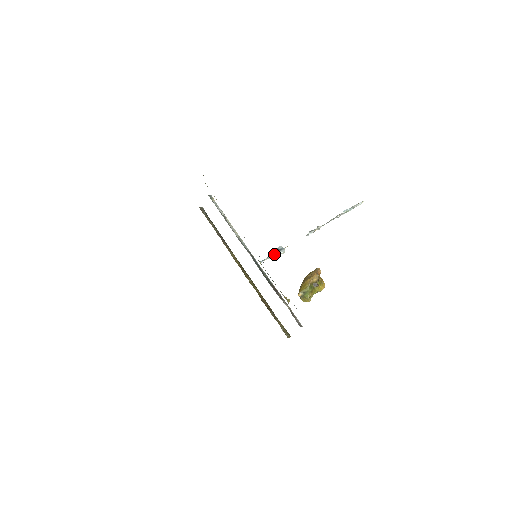
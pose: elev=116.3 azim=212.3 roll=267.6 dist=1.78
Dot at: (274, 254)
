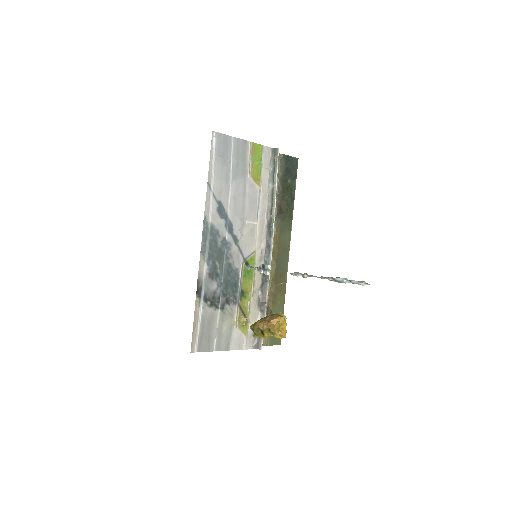
Dot at: (259, 269)
